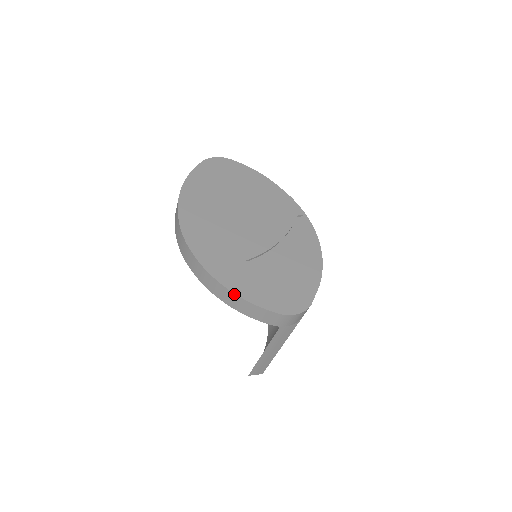
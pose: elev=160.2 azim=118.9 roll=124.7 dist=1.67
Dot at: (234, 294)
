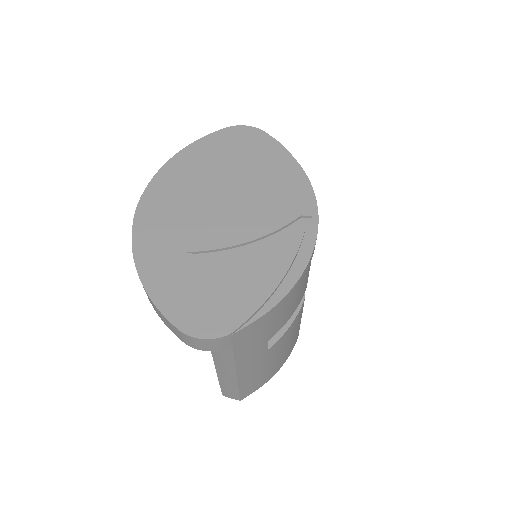
Dot at: (143, 286)
